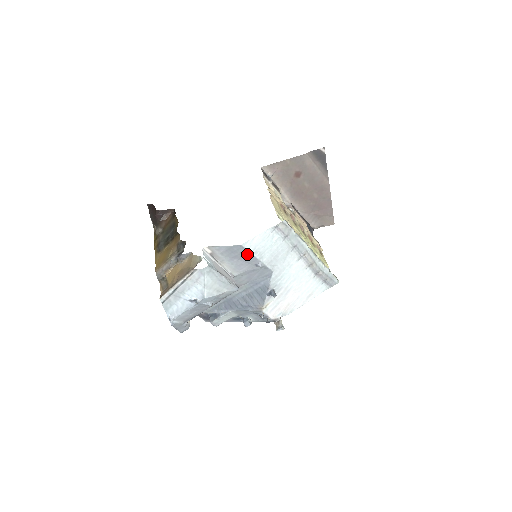
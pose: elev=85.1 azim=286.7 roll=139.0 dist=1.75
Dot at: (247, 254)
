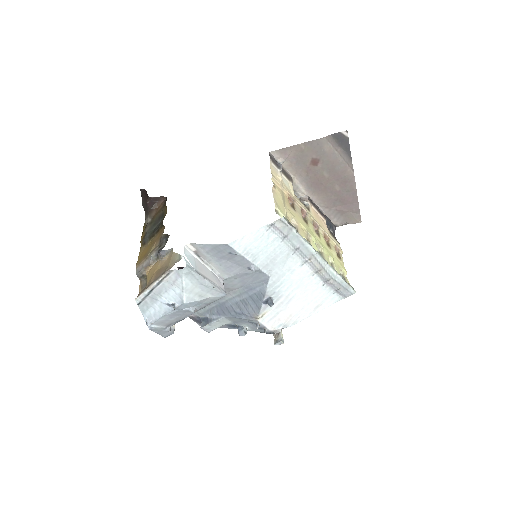
Dot at: (236, 255)
